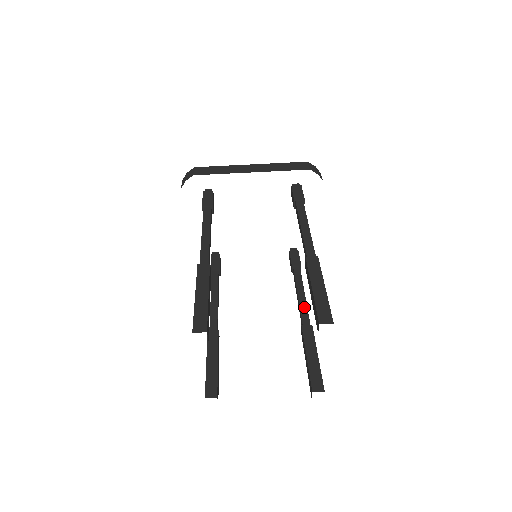
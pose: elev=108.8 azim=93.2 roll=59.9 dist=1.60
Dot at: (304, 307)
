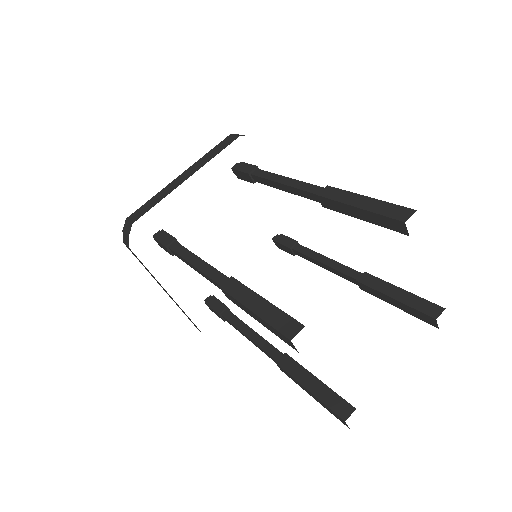
Dot at: (340, 266)
